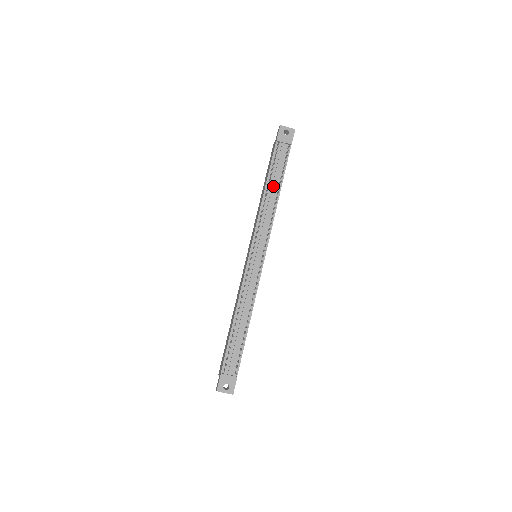
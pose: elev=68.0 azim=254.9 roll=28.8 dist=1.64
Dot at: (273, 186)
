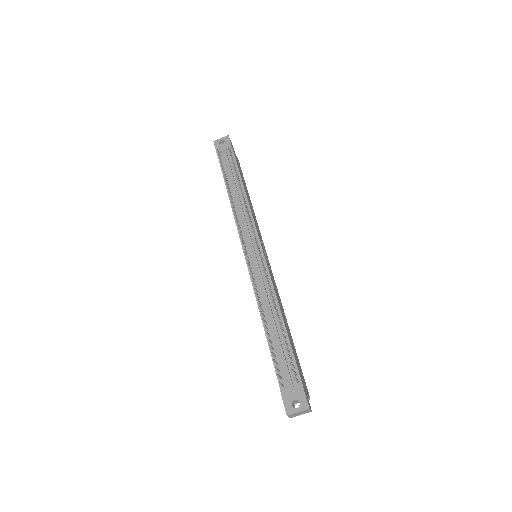
Dot at: (233, 186)
